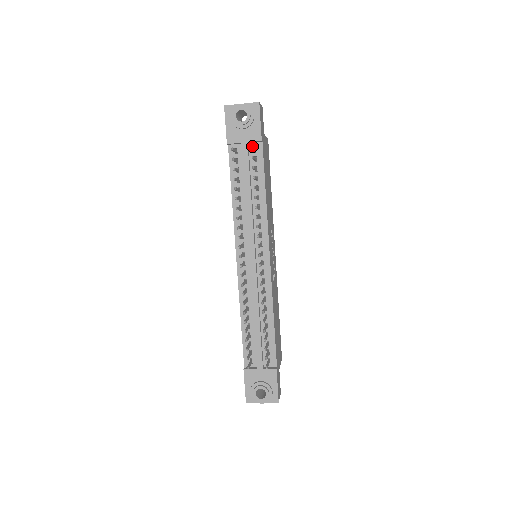
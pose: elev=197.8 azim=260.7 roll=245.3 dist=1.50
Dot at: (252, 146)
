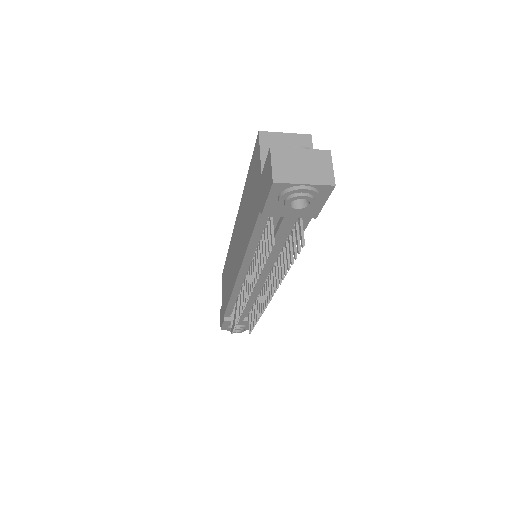
Dot at: (304, 245)
